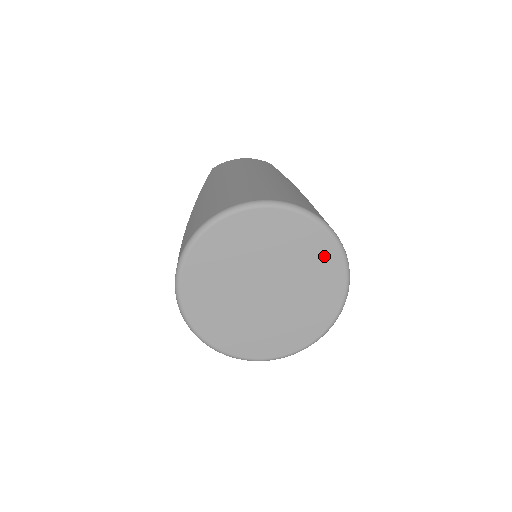
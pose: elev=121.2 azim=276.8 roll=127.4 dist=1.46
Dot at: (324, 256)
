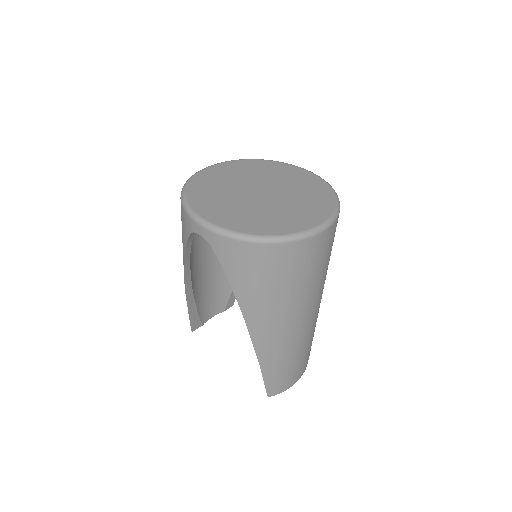
Dot at: (279, 168)
